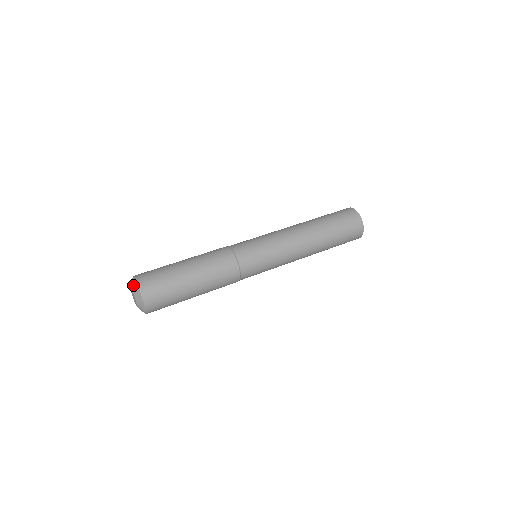
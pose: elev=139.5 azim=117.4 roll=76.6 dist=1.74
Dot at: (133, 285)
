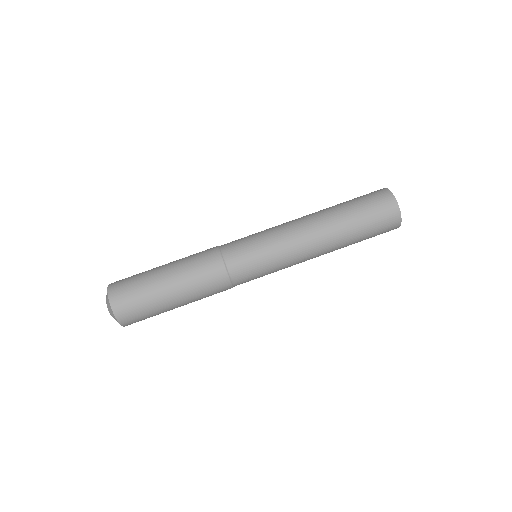
Dot at: (109, 309)
